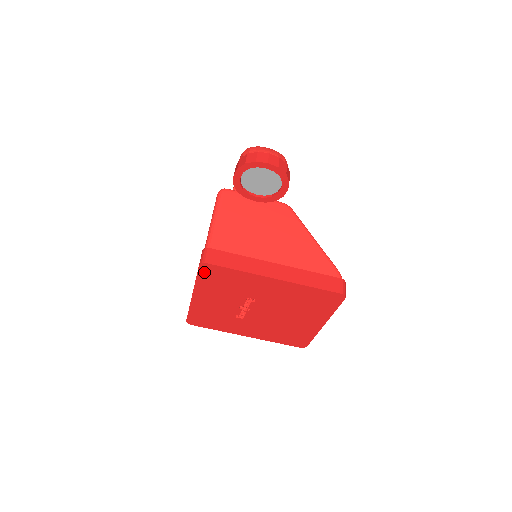
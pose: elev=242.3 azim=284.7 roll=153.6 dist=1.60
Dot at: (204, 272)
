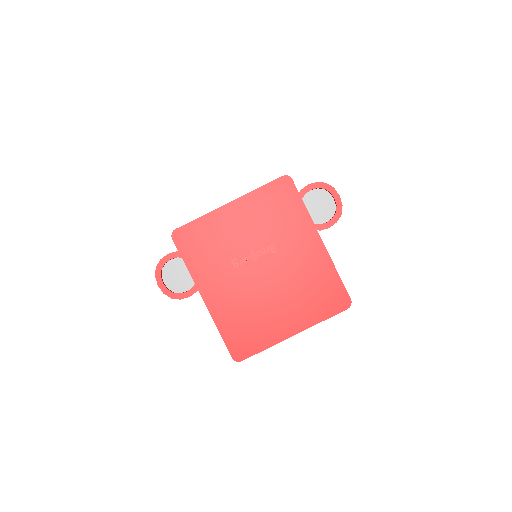
Dot at: (277, 186)
